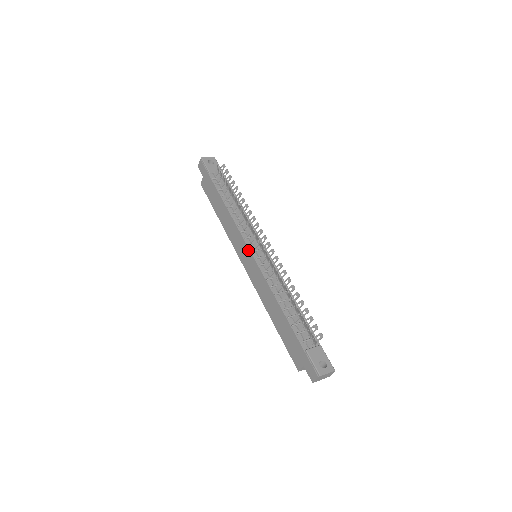
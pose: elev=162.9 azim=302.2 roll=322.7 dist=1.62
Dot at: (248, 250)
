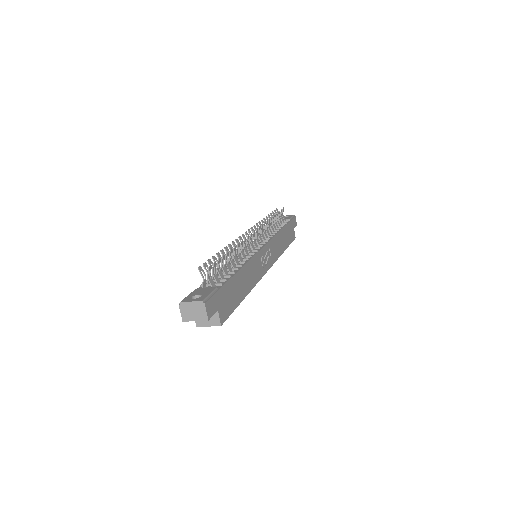
Dot at: occluded
